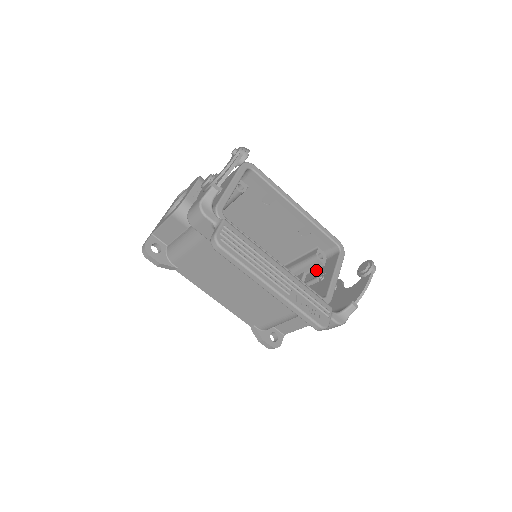
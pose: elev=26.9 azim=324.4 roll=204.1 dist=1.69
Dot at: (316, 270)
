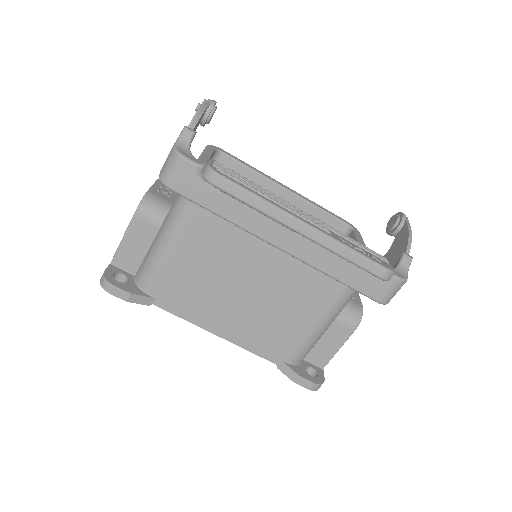
Dot at: occluded
